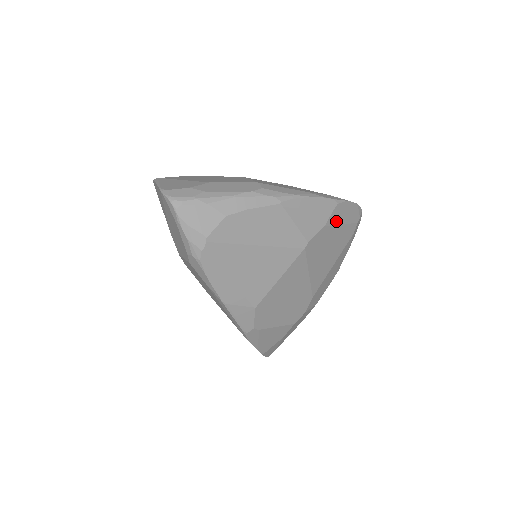
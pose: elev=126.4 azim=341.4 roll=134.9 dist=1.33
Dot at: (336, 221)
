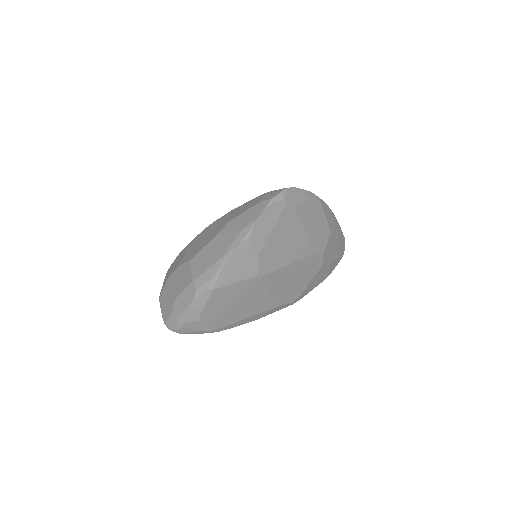
Dot at: (263, 239)
